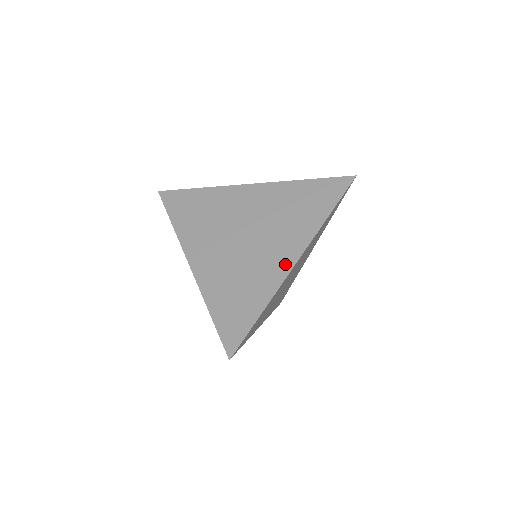
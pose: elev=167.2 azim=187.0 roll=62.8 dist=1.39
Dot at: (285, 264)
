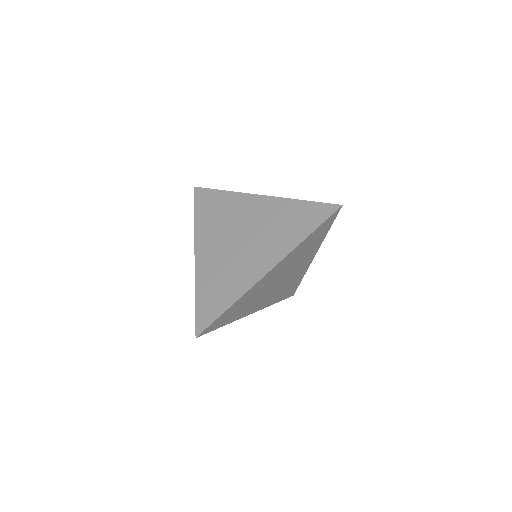
Dot at: (259, 272)
